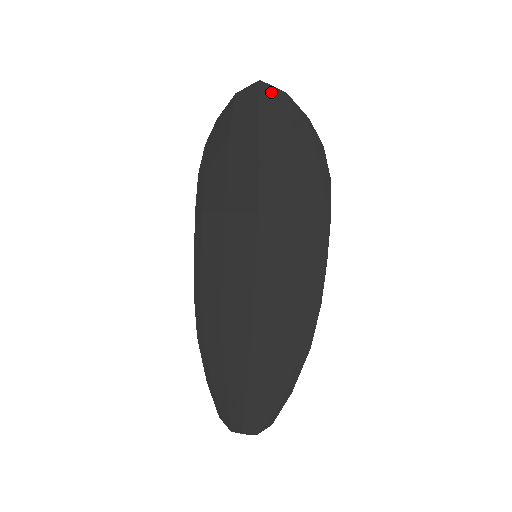
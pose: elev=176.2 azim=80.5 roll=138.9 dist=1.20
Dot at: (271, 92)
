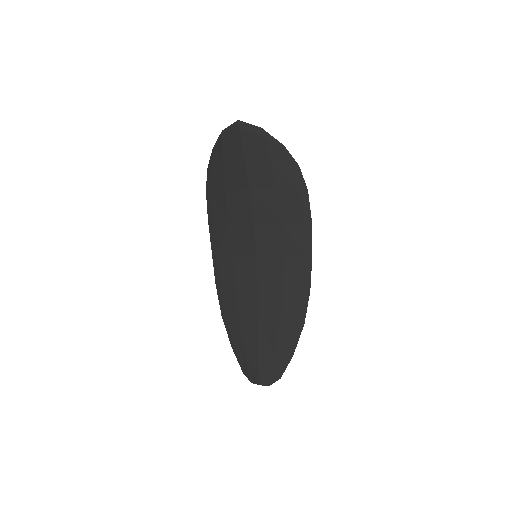
Dot at: (249, 129)
